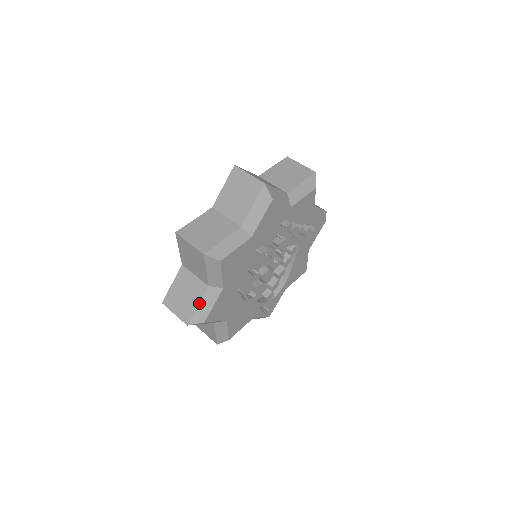
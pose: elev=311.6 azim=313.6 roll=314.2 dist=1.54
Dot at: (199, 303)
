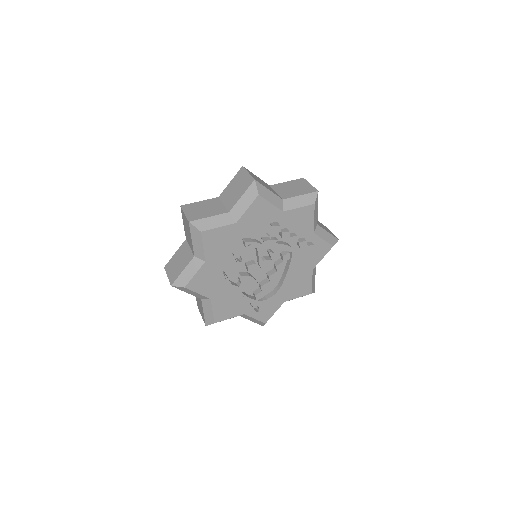
Dot at: (184, 269)
